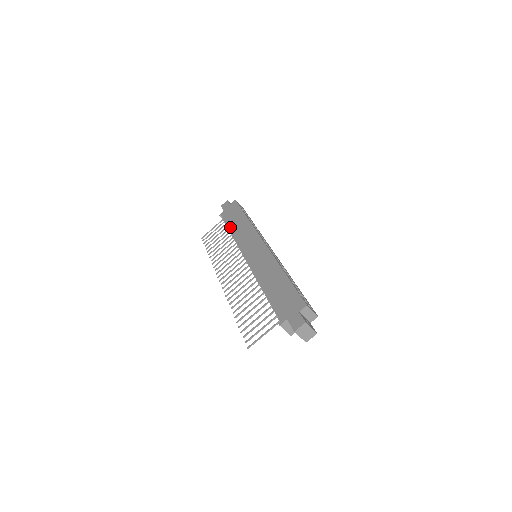
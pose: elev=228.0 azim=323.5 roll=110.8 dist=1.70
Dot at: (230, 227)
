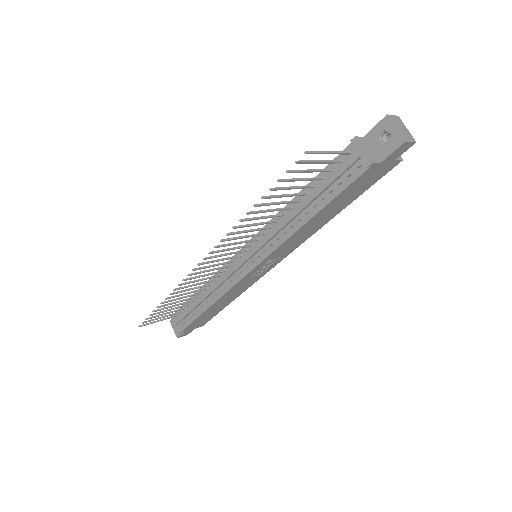
Dot at: occluded
